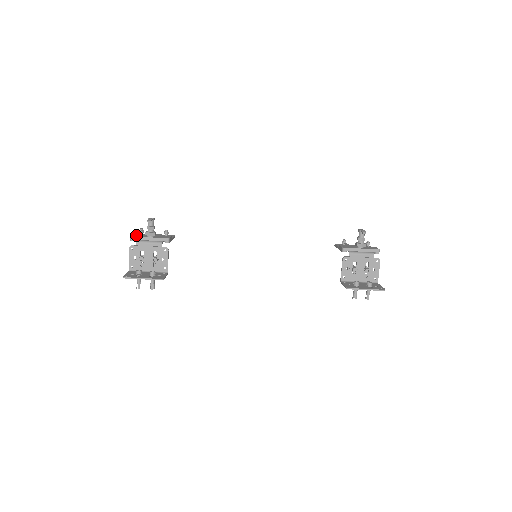
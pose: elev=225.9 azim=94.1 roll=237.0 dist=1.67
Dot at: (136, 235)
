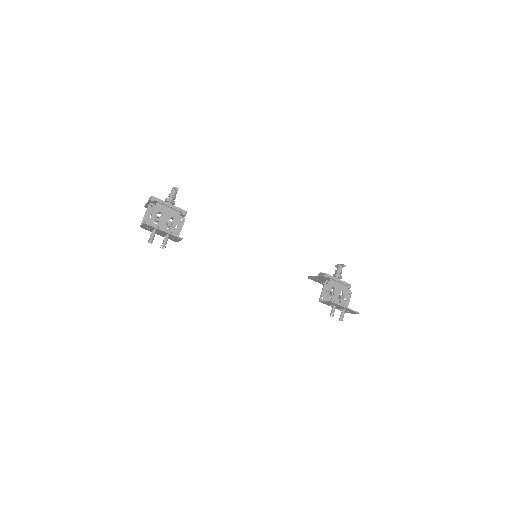
Dot at: occluded
